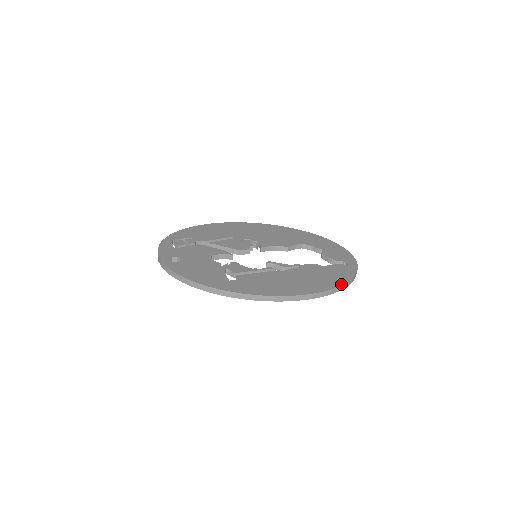
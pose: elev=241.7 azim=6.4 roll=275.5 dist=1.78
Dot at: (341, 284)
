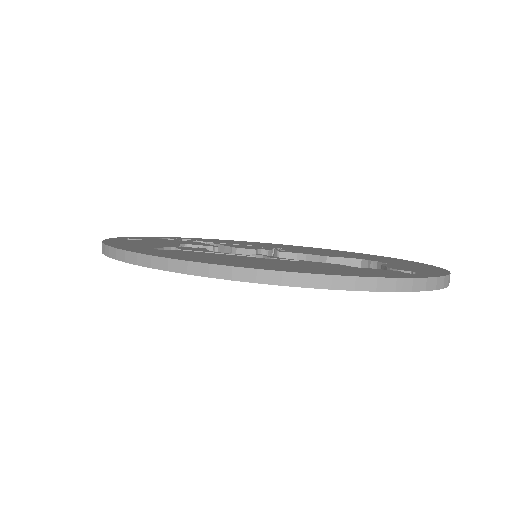
Dot at: (346, 274)
